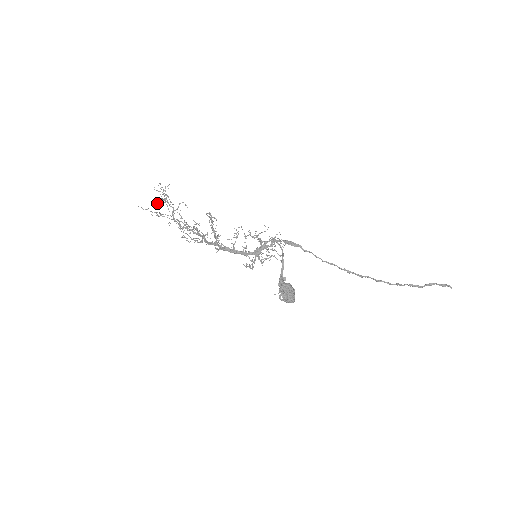
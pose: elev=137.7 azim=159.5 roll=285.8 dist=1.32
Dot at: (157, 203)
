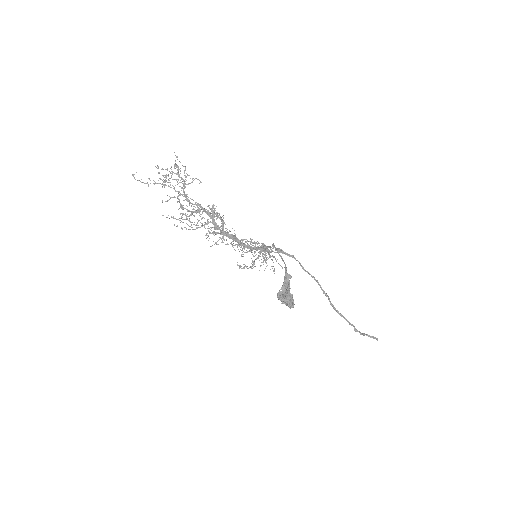
Dot at: occluded
